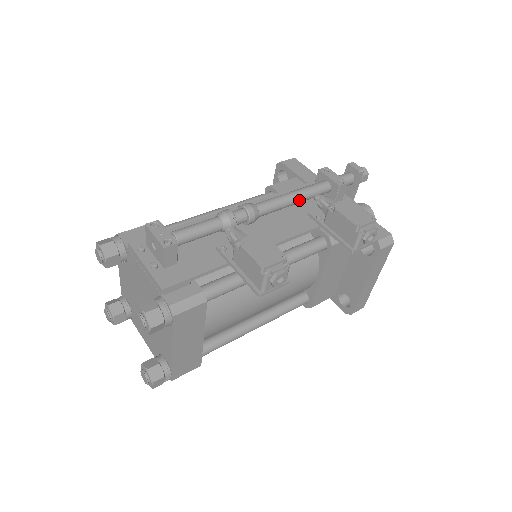
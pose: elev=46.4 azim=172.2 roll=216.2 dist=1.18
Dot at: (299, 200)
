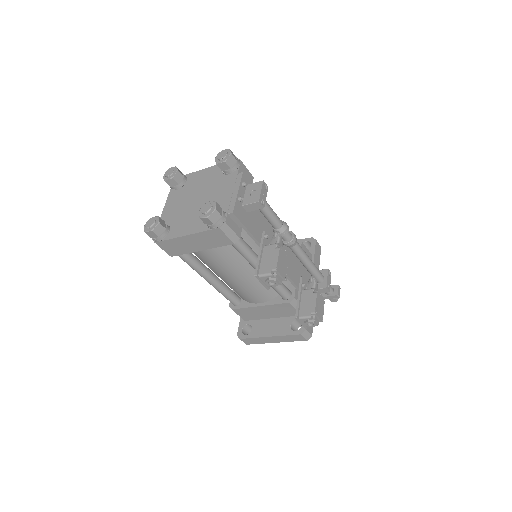
Dot at: (308, 267)
